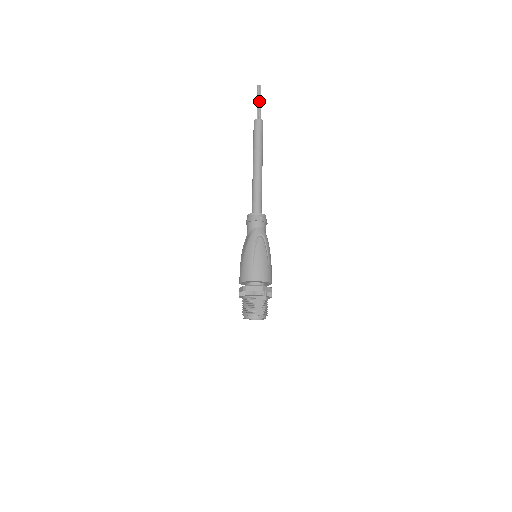
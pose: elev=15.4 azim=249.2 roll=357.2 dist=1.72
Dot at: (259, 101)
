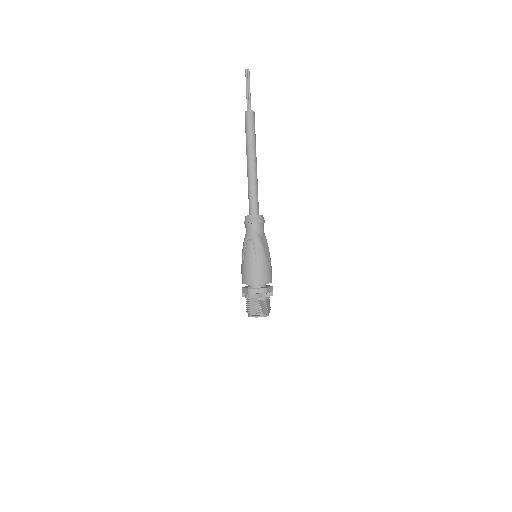
Dot at: (248, 89)
